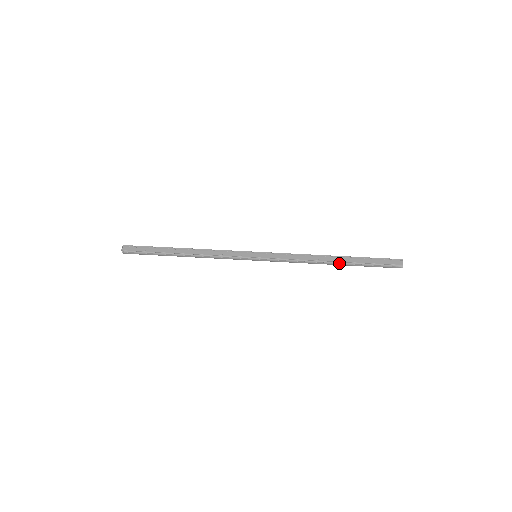
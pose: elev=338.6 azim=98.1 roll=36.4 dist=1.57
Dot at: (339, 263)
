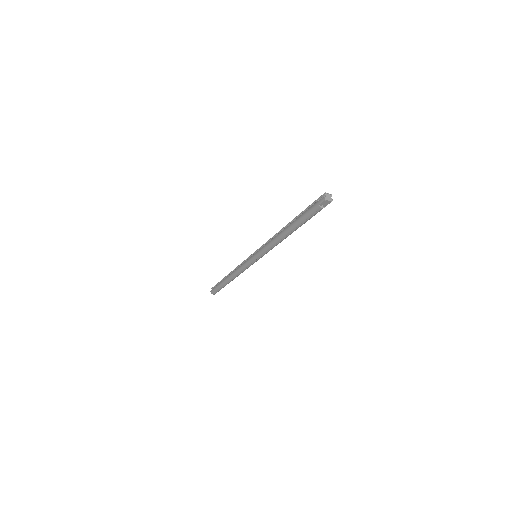
Dot at: (290, 225)
